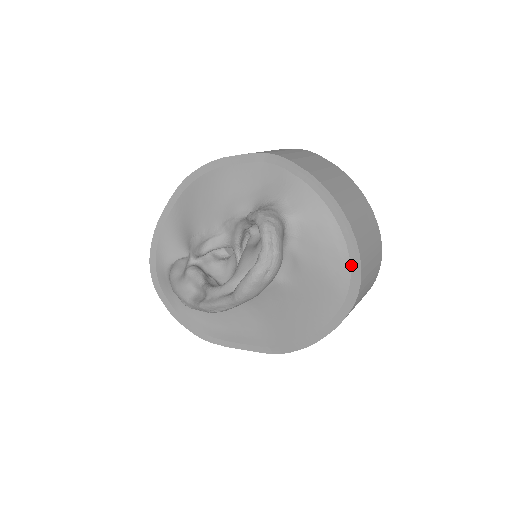
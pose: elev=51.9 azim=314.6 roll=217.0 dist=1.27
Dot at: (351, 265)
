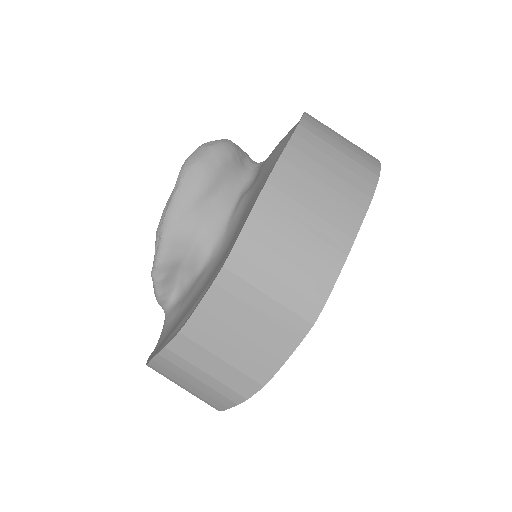
Dot at: occluded
